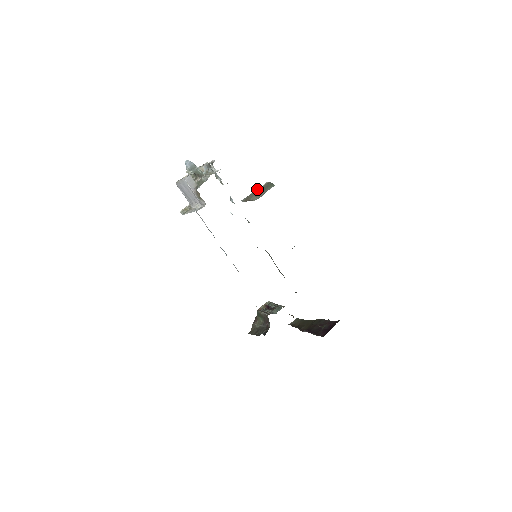
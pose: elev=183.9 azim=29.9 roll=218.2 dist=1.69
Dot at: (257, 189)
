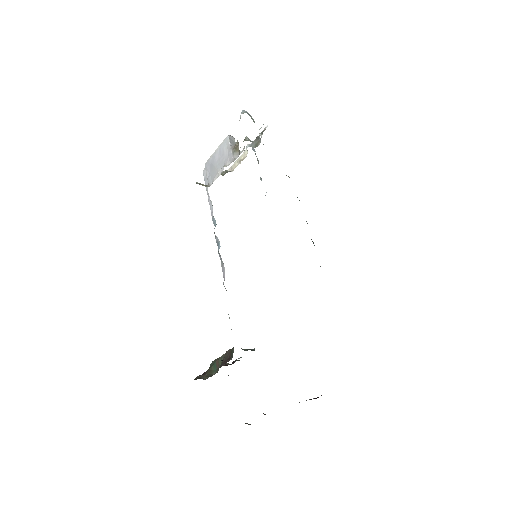
Dot at: occluded
